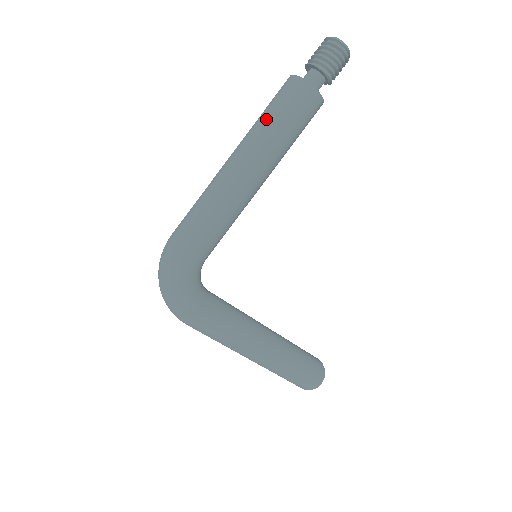
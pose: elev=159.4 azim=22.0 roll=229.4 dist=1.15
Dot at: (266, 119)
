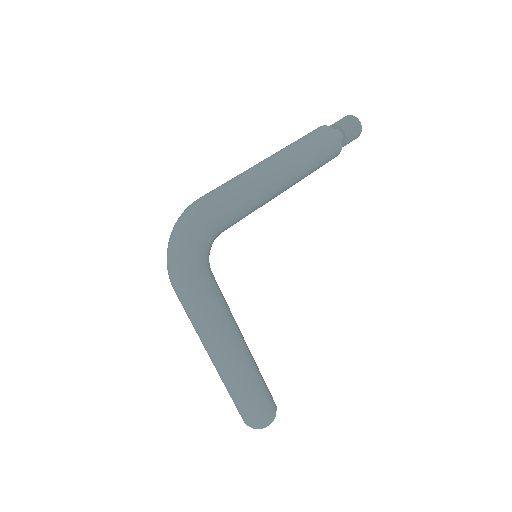
Dot at: (301, 142)
